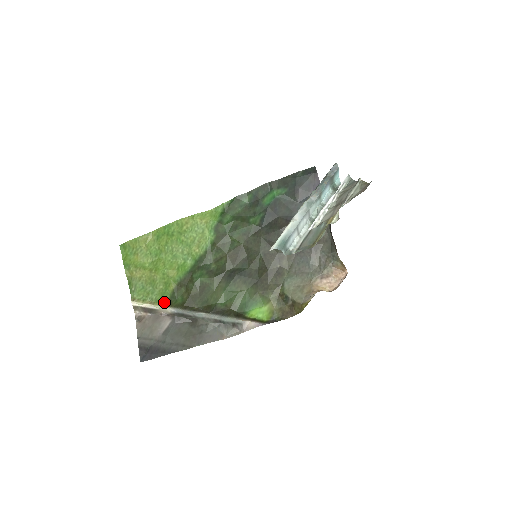
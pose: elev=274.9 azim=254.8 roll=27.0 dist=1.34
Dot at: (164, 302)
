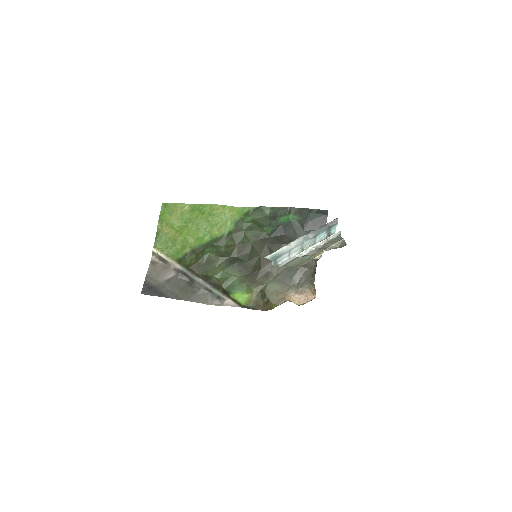
Dot at: (176, 259)
